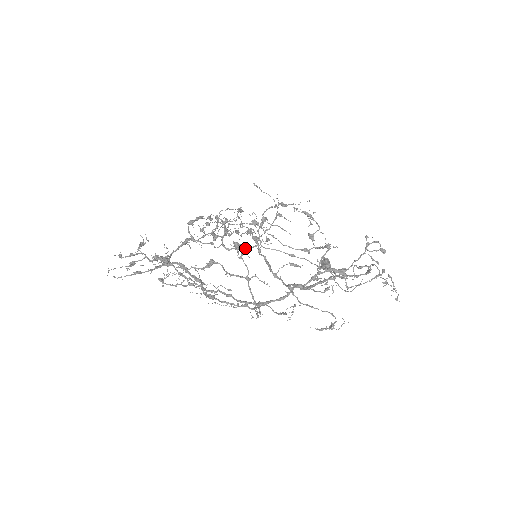
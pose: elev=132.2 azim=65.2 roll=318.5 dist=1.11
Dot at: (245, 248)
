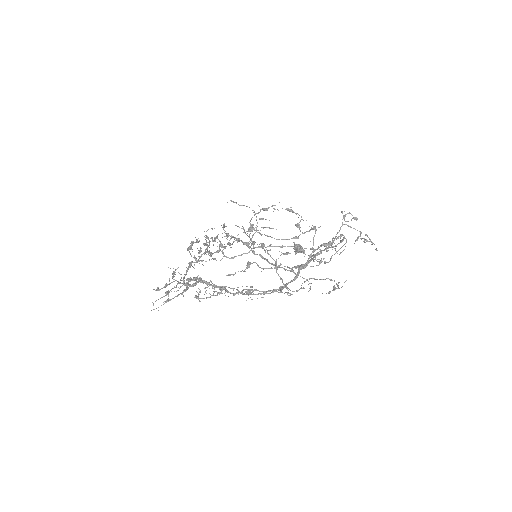
Dot at: occluded
